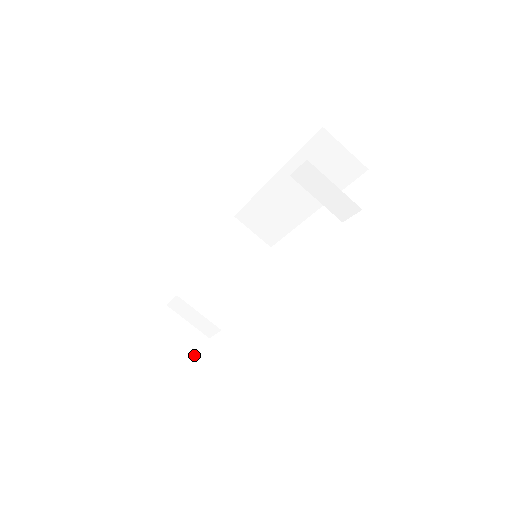
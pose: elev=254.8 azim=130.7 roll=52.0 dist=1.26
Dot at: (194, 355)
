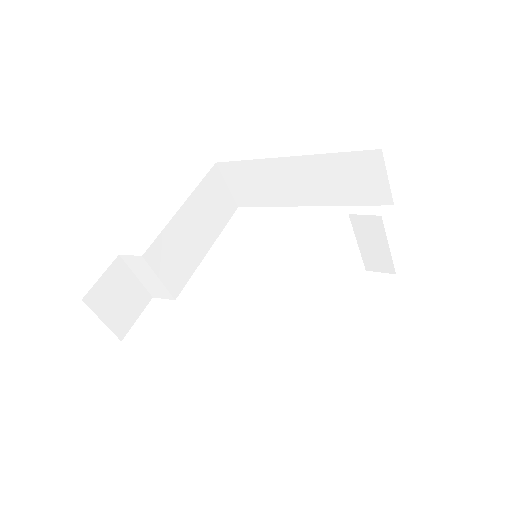
Dot at: (135, 316)
